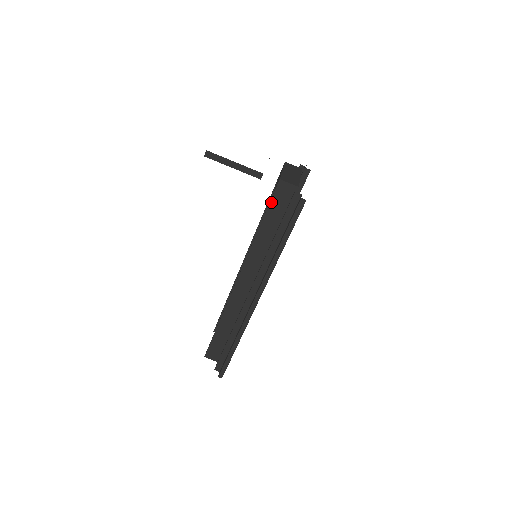
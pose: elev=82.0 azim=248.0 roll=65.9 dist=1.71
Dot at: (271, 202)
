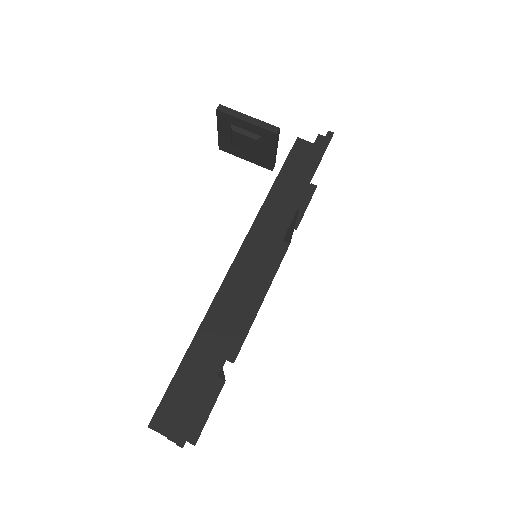
Dot at: (287, 160)
